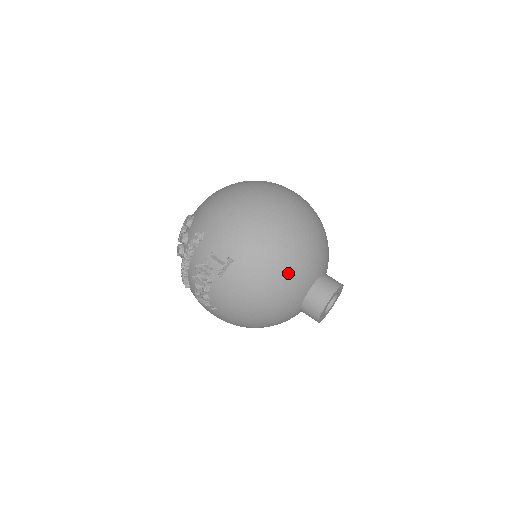
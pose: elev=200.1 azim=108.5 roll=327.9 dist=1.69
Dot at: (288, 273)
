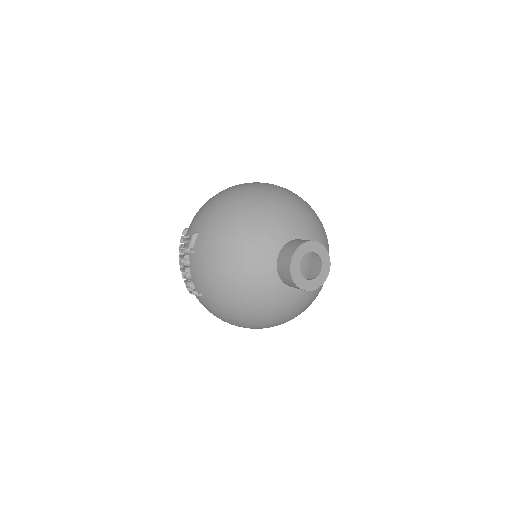
Dot at: (245, 231)
